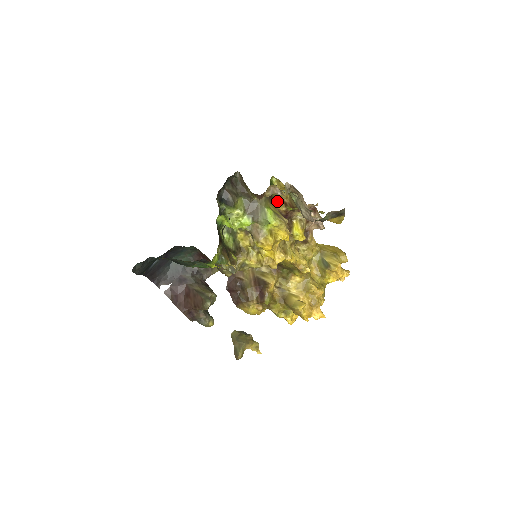
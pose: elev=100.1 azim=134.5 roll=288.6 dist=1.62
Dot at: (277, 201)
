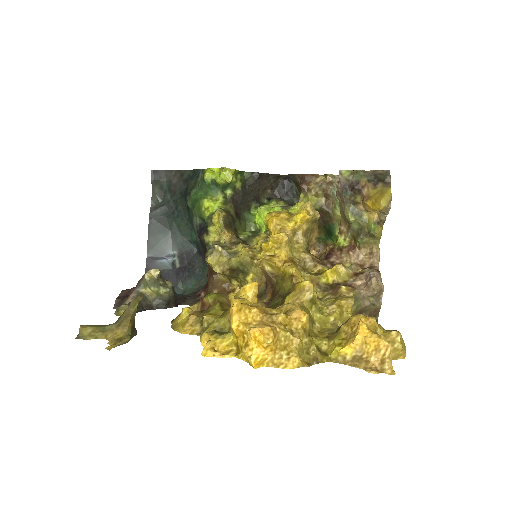
Dot at: occluded
